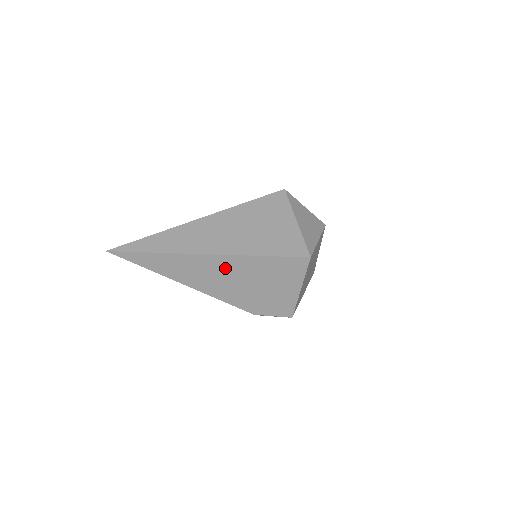
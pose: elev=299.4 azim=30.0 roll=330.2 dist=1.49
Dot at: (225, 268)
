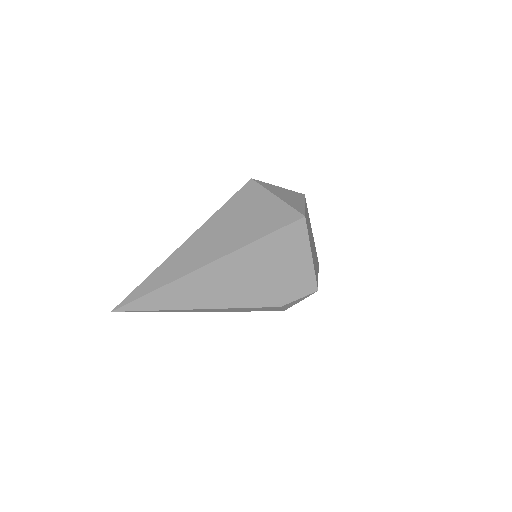
Dot at: (231, 270)
